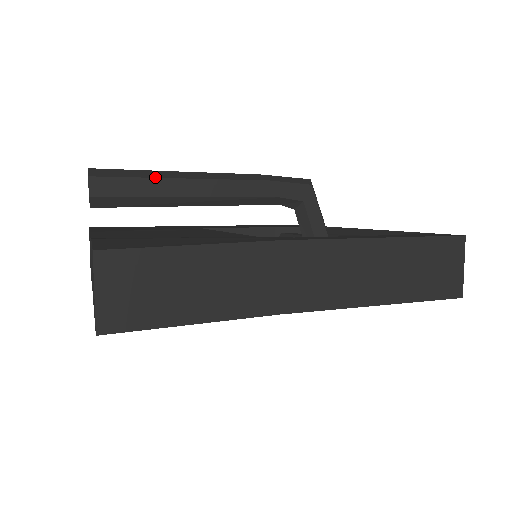
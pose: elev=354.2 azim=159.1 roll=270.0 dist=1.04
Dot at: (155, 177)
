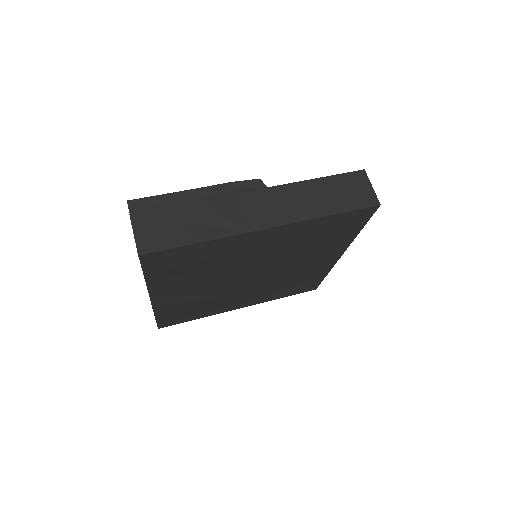
Dot at: (163, 194)
